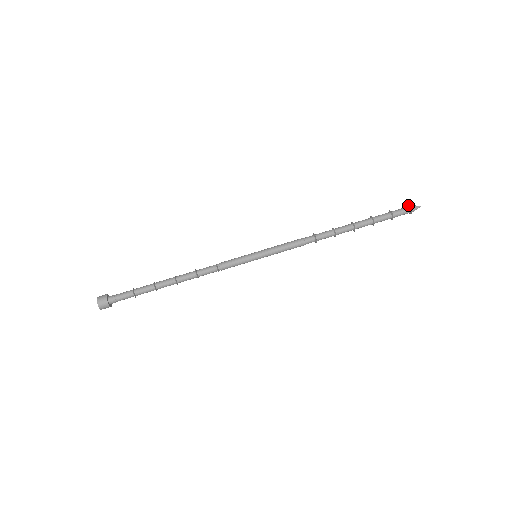
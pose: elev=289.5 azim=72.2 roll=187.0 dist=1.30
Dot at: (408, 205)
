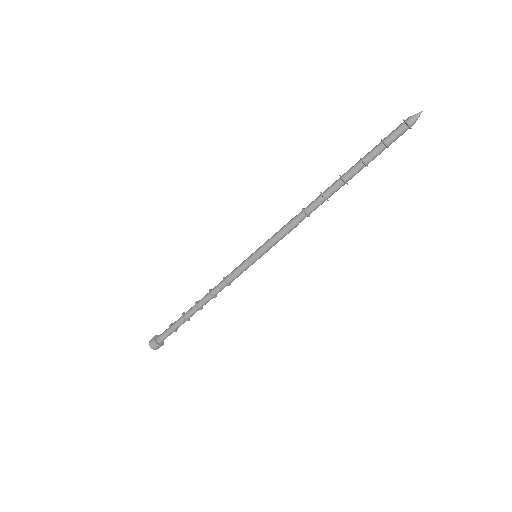
Dot at: (407, 126)
